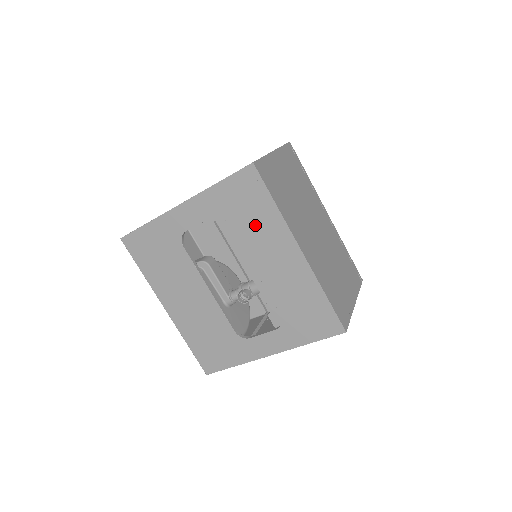
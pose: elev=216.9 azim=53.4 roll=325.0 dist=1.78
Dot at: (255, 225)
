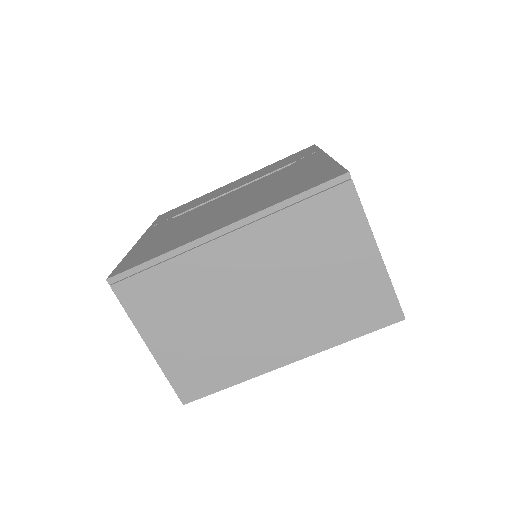
Dot at: occluded
